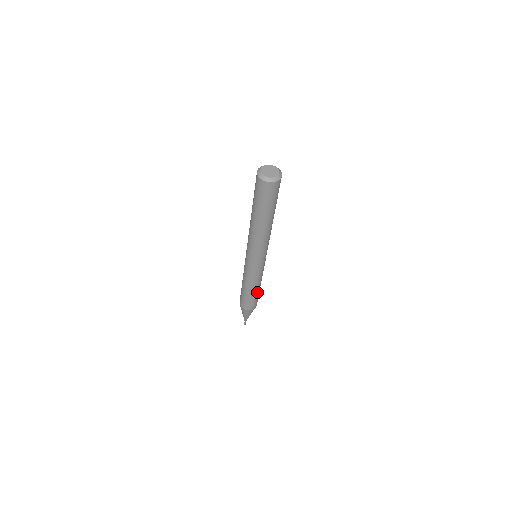
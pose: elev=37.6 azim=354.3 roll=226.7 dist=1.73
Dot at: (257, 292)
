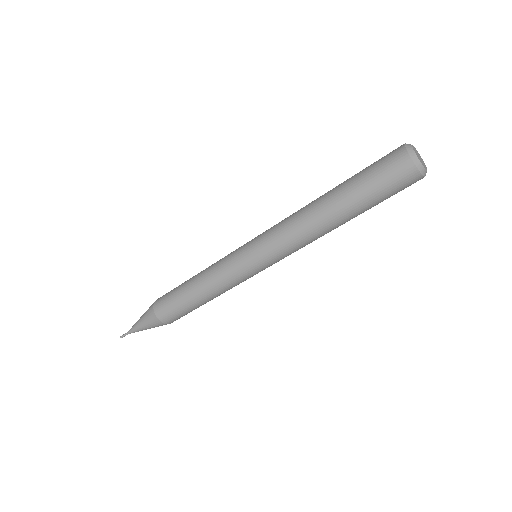
Dot at: (203, 304)
